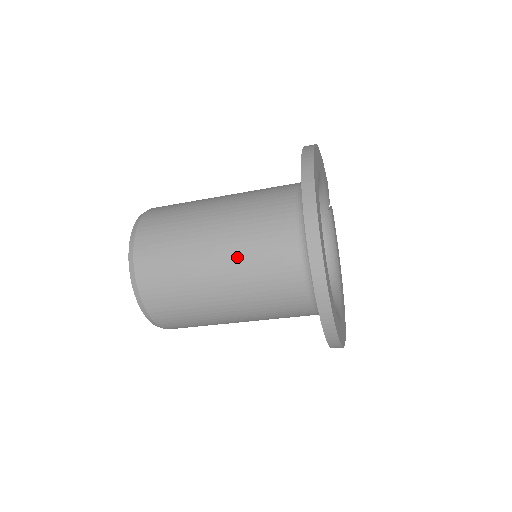
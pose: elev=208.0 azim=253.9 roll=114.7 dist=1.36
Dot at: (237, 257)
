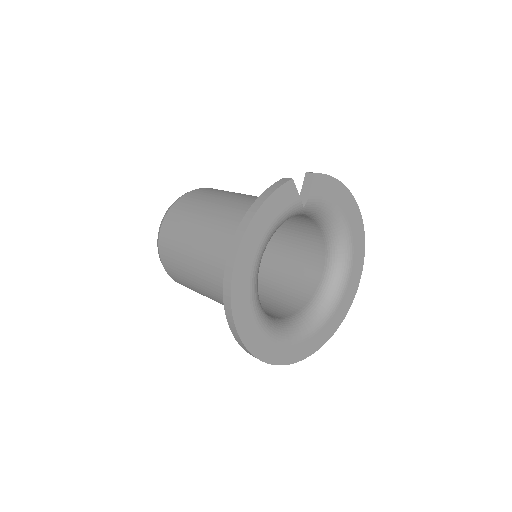
Dot at: occluded
